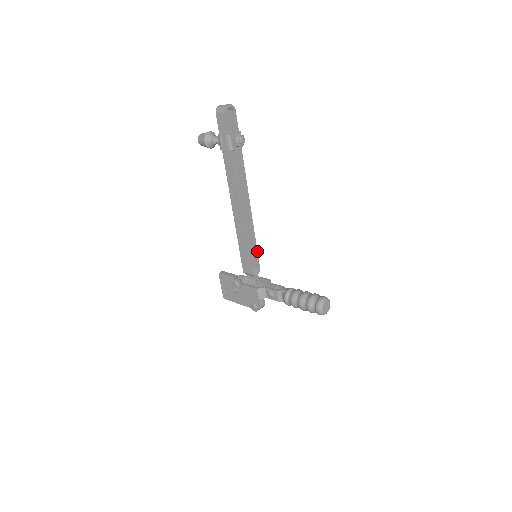
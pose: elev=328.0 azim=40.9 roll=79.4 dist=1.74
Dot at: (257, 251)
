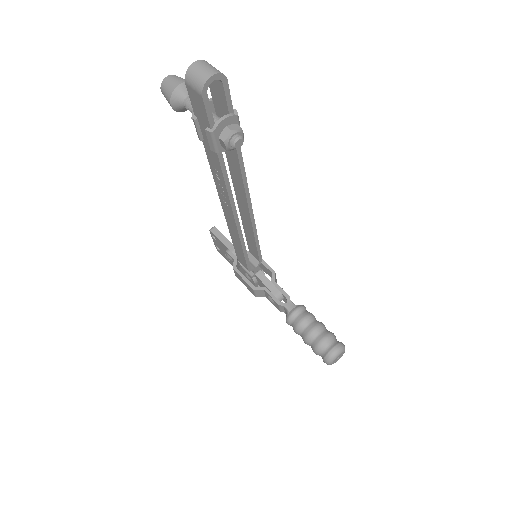
Dot at: (259, 246)
